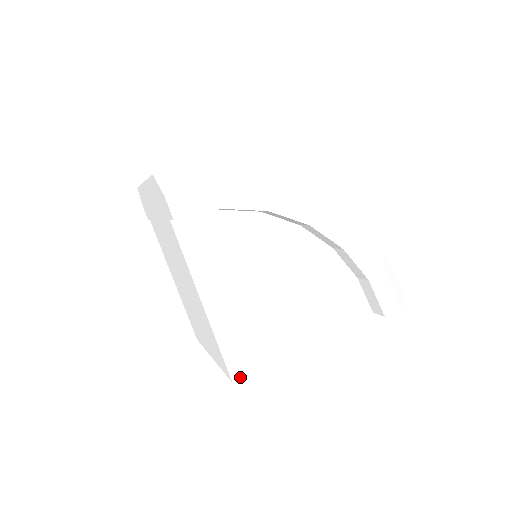
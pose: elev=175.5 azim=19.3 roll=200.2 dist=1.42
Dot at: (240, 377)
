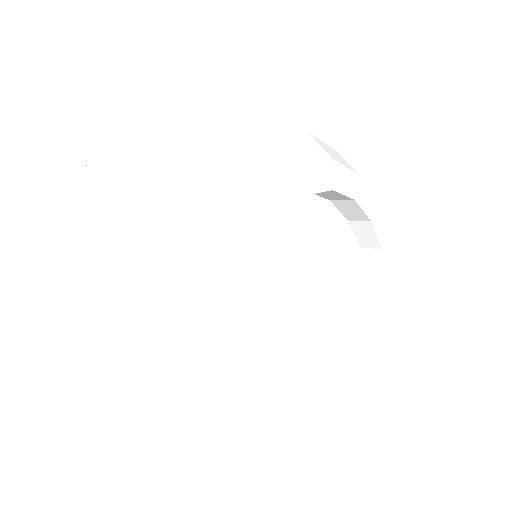
Dot at: (307, 404)
